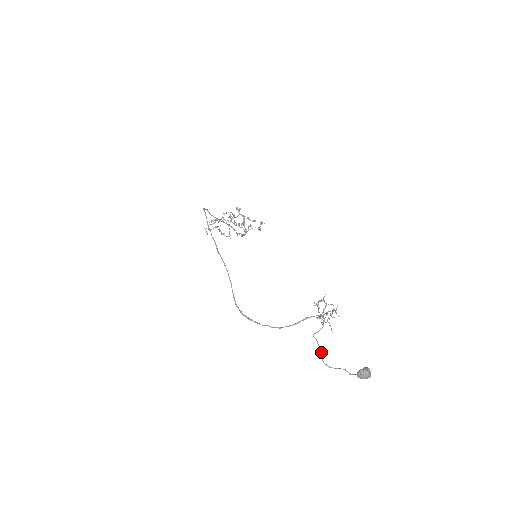
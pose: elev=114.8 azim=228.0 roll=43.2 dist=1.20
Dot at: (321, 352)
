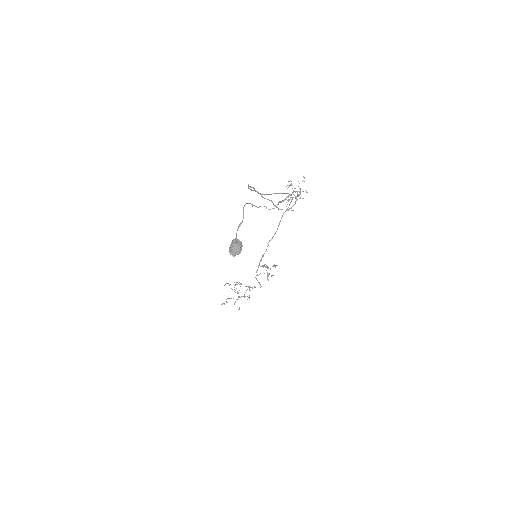
Dot at: (253, 205)
